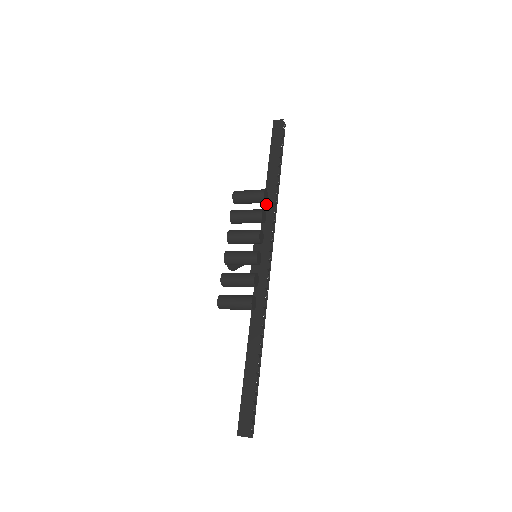
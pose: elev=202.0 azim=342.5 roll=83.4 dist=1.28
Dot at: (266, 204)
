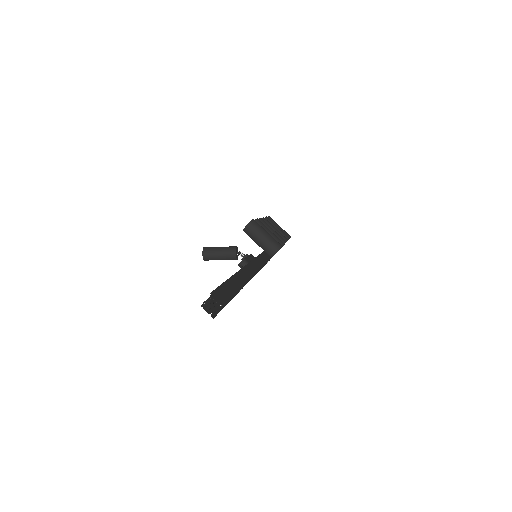
Dot at: (264, 254)
